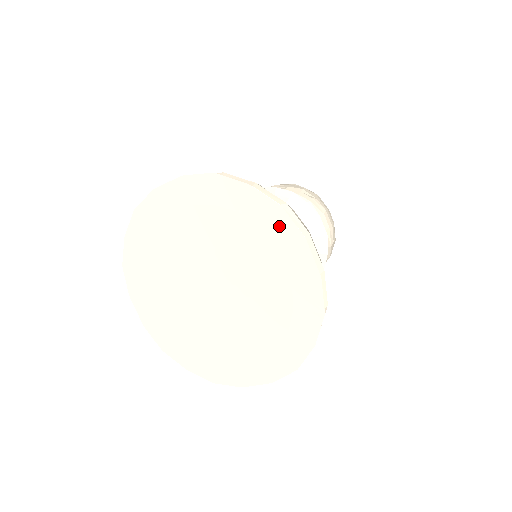
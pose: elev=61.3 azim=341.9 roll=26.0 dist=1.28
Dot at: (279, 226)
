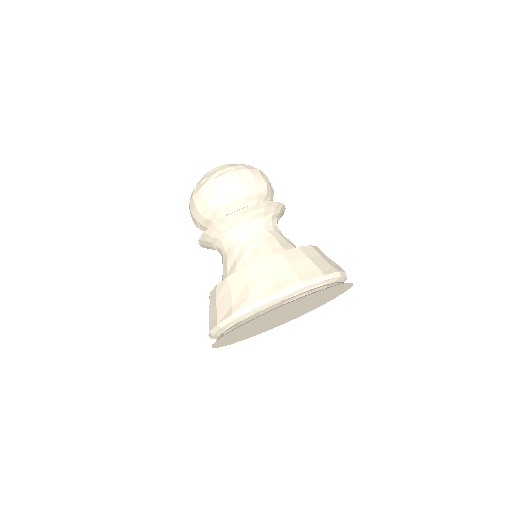
Dot at: occluded
